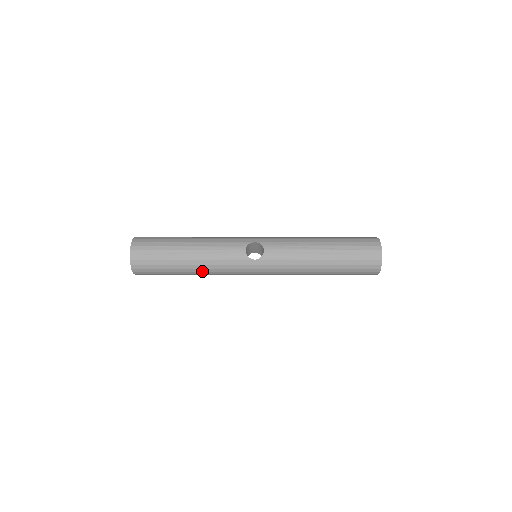
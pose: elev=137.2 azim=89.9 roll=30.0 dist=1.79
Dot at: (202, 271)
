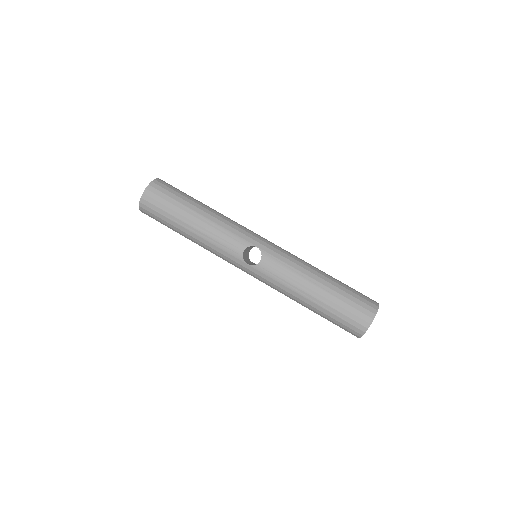
Dot at: (199, 245)
